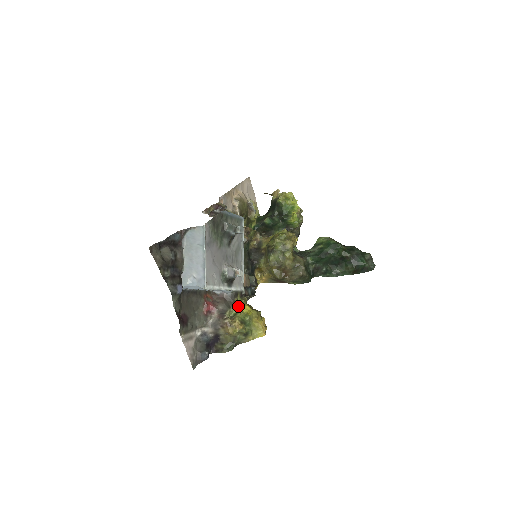
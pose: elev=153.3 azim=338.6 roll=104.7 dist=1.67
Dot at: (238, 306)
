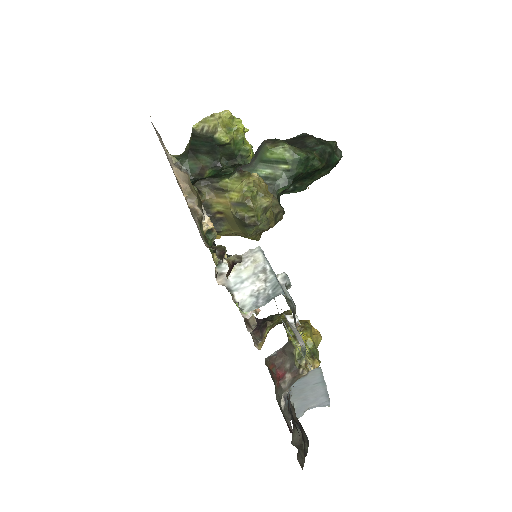
Dot at: (296, 343)
